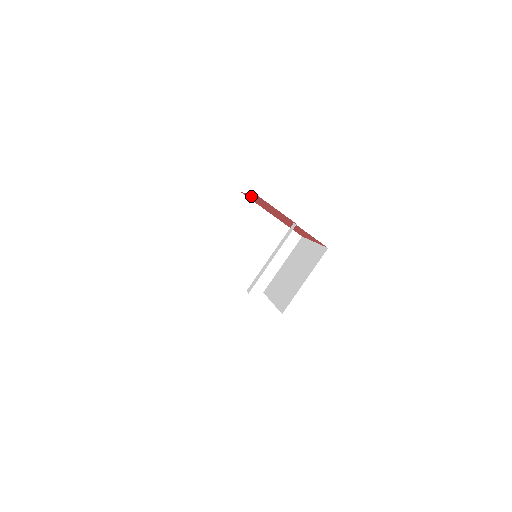
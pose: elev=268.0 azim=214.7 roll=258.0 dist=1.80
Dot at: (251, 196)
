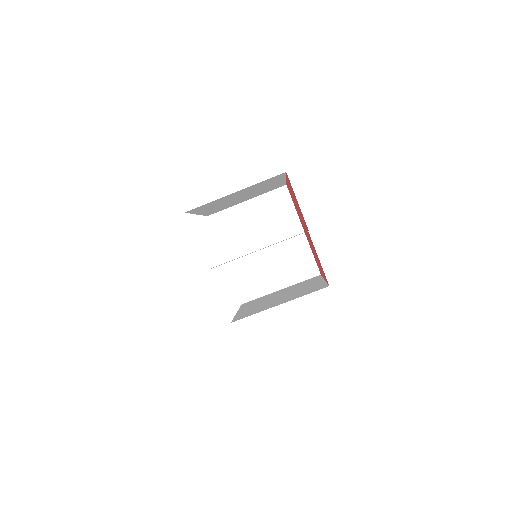
Dot at: (288, 185)
